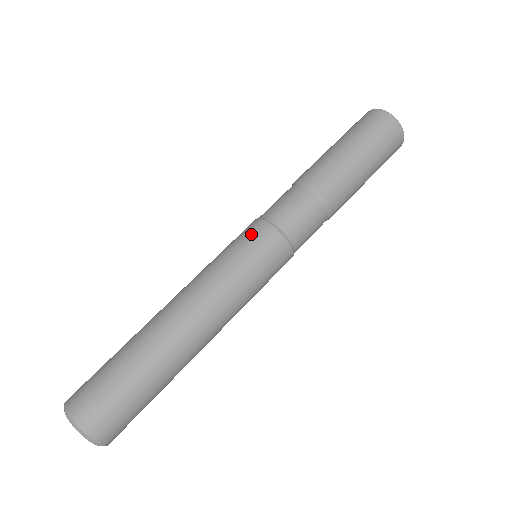
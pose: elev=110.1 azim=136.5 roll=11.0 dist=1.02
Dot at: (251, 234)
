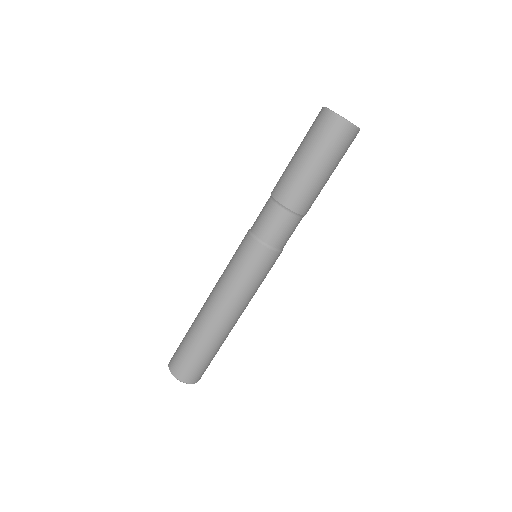
Dot at: (247, 251)
